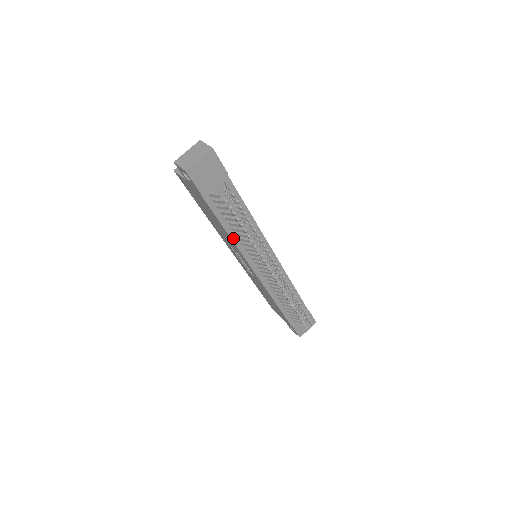
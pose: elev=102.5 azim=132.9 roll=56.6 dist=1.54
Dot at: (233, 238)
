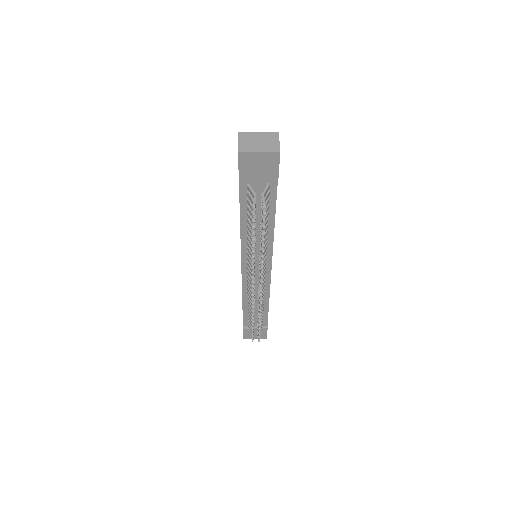
Dot at: (243, 232)
